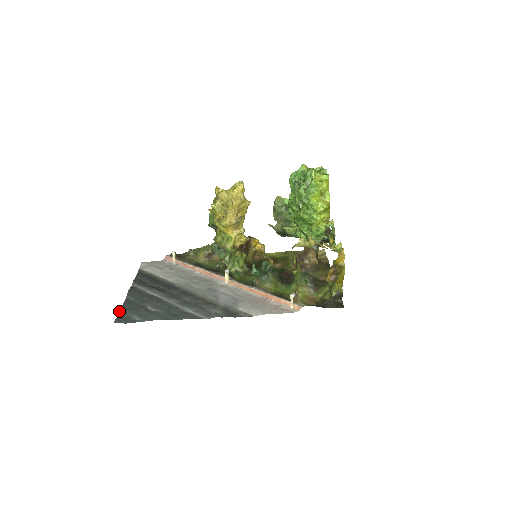
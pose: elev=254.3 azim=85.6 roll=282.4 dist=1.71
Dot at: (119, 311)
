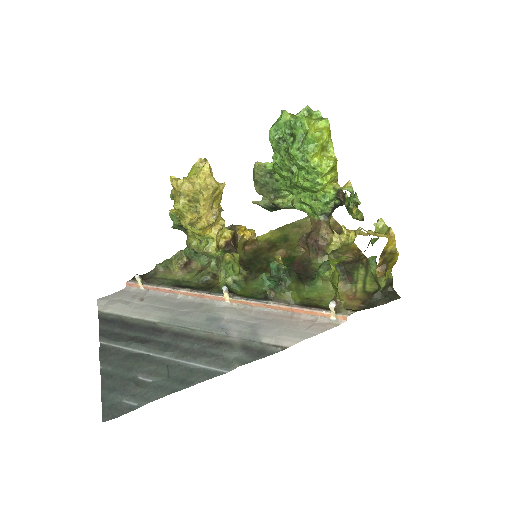
Dot at: occluded
